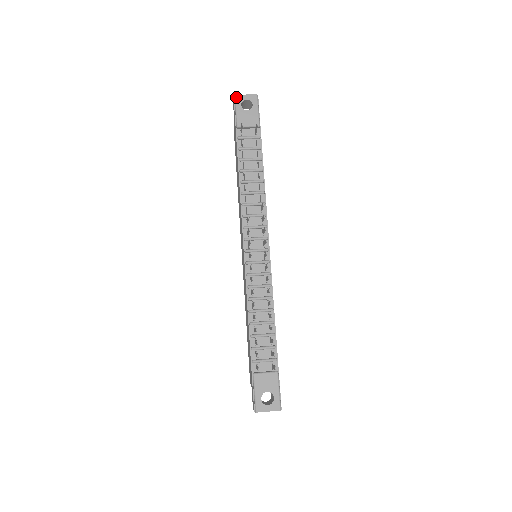
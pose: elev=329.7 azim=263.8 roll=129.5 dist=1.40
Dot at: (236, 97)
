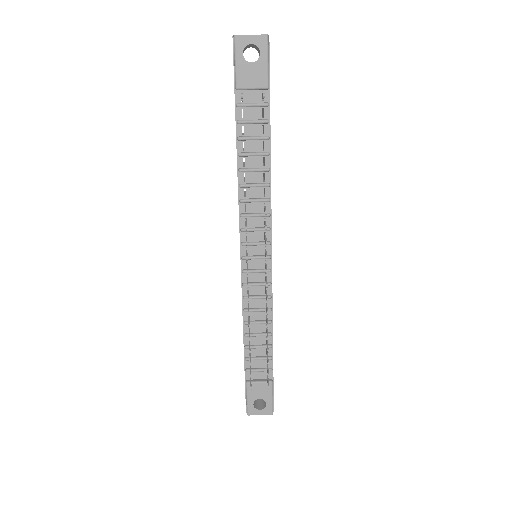
Dot at: (236, 39)
